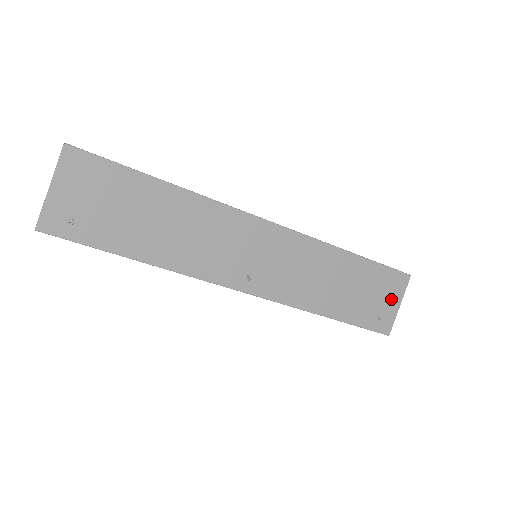
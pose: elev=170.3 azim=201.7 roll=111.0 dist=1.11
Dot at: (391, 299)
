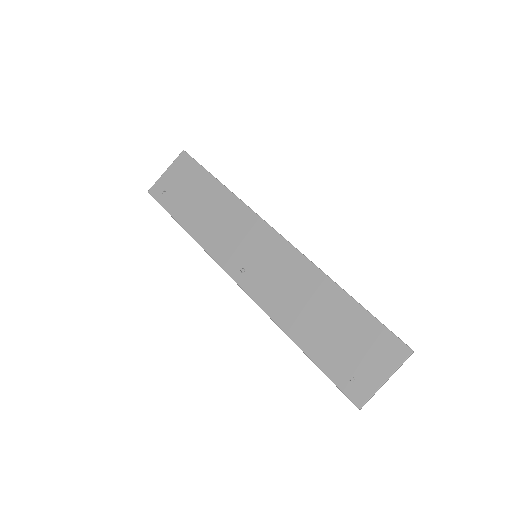
Dot at: (376, 365)
